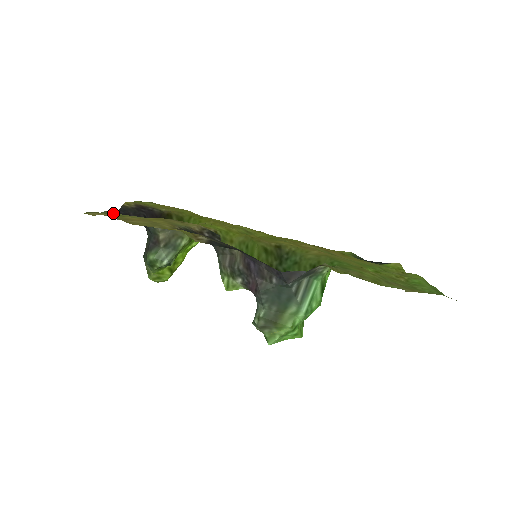
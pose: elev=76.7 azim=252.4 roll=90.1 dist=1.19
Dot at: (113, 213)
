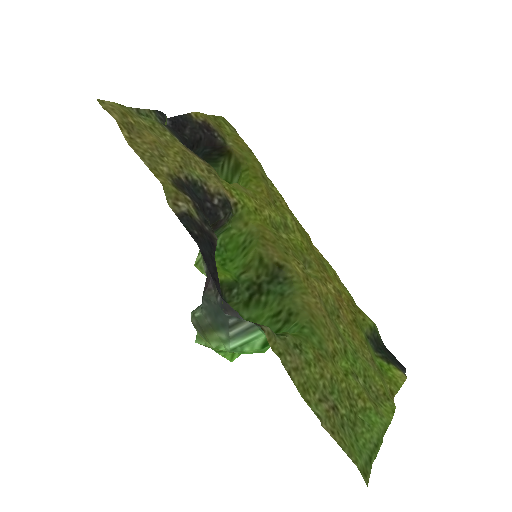
Dot at: (157, 116)
